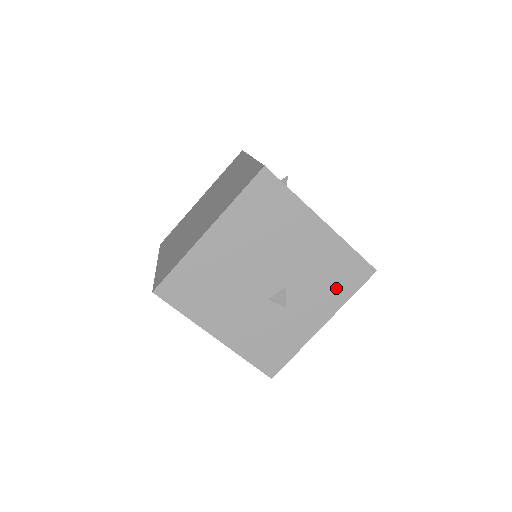
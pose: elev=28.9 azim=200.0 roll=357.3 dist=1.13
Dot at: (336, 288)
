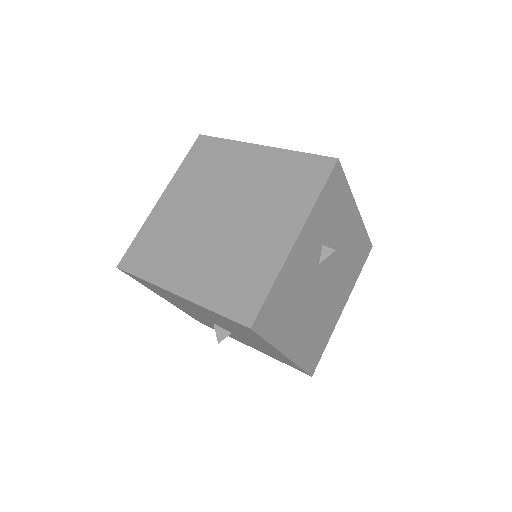
Dot at: (273, 356)
